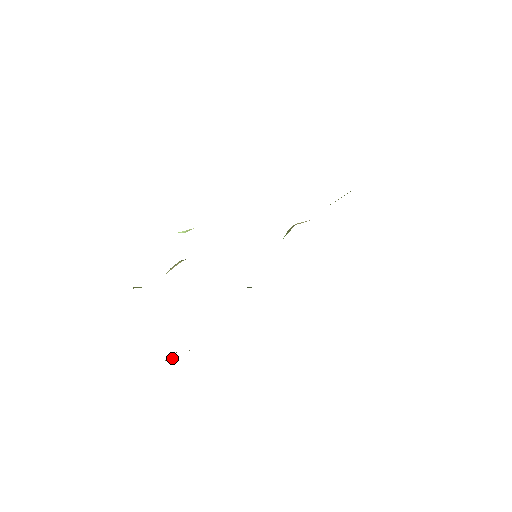
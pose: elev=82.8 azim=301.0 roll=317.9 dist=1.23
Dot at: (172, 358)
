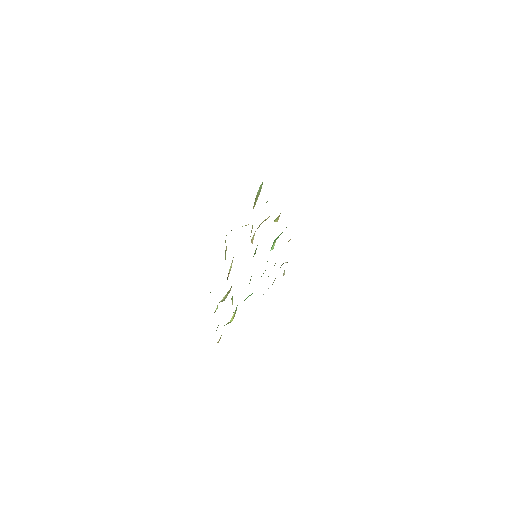
Dot at: occluded
